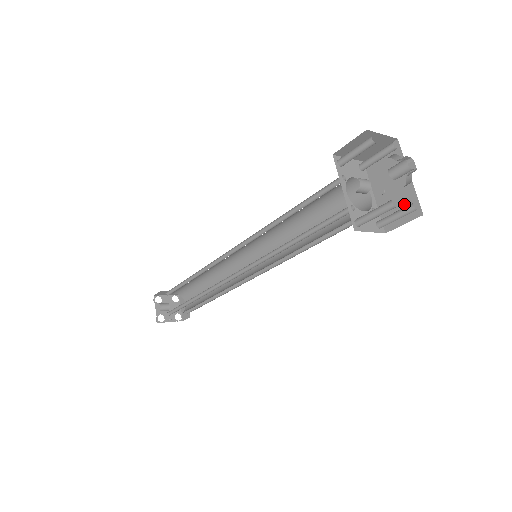
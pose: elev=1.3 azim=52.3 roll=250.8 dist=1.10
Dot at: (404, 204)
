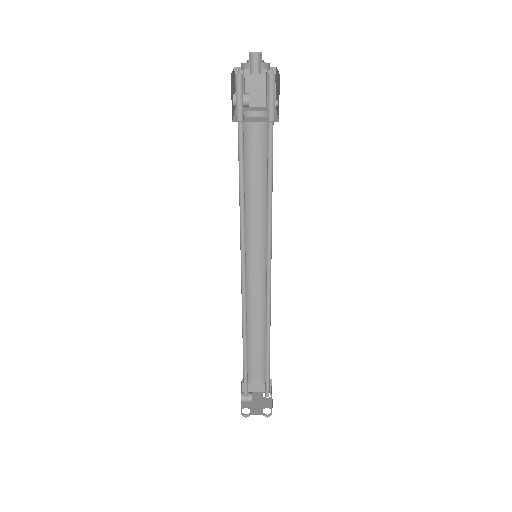
Dot at: (278, 89)
